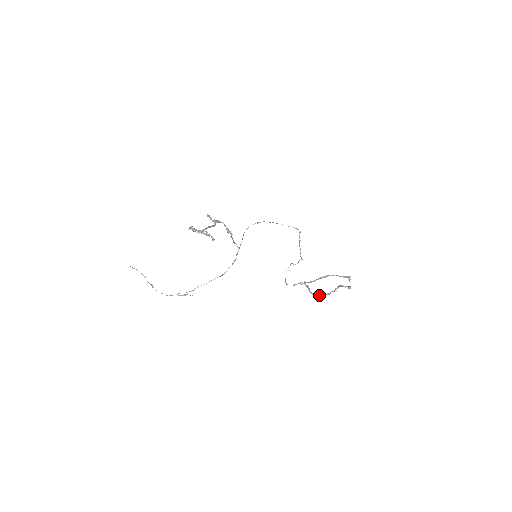
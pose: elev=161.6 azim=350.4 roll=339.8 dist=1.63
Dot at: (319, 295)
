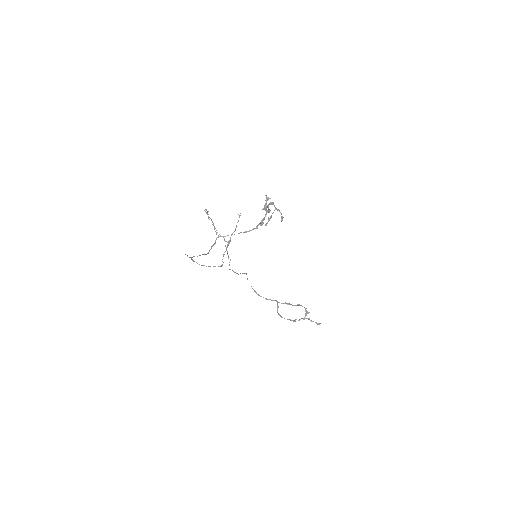
Dot at: (287, 319)
